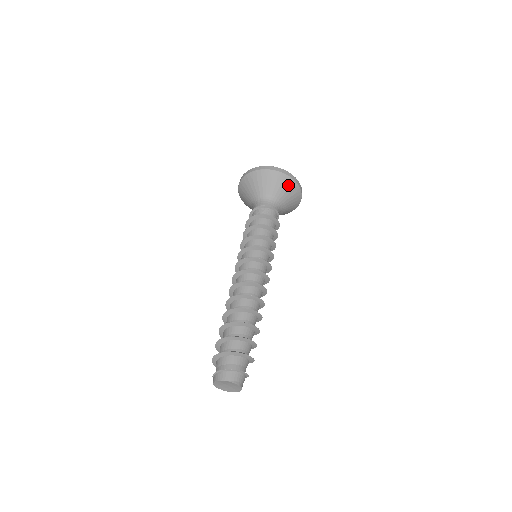
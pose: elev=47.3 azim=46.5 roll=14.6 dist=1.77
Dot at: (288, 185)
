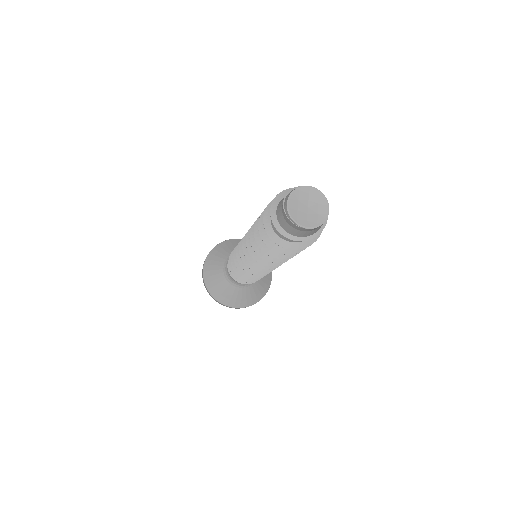
Dot at: (268, 276)
